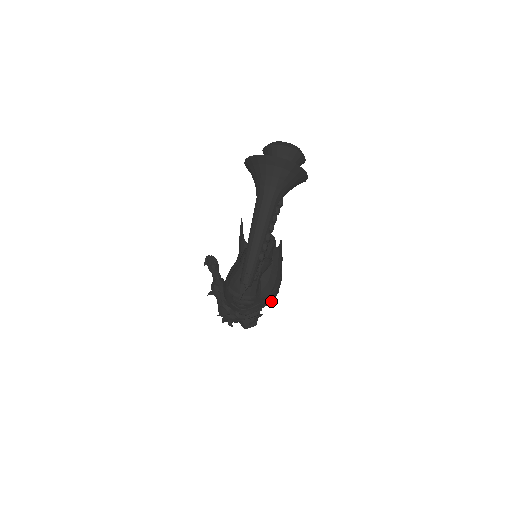
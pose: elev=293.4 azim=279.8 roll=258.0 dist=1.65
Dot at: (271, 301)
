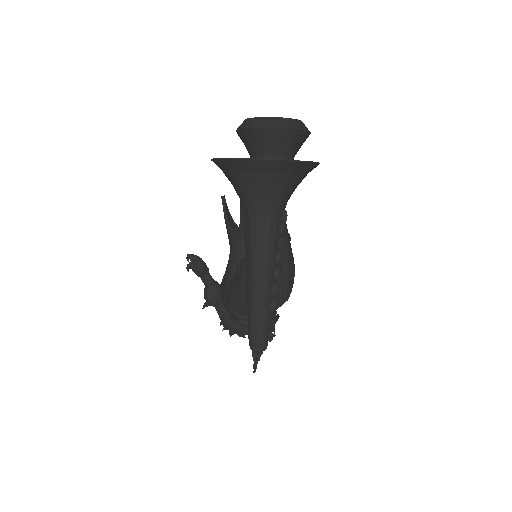
Dot at: occluded
